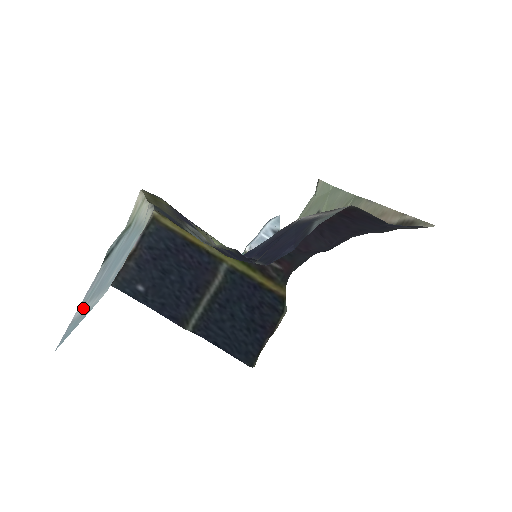
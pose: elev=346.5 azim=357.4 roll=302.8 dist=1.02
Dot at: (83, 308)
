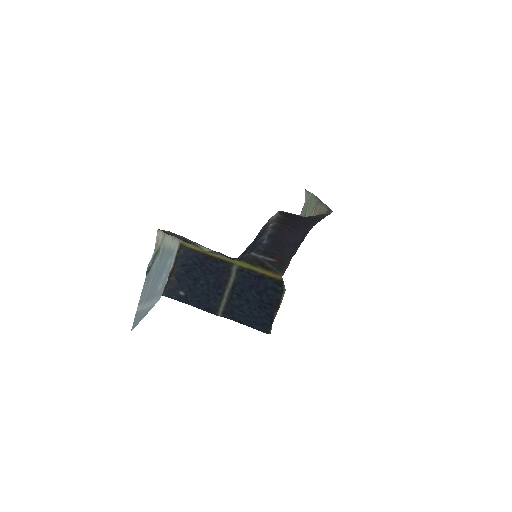
Dot at: (142, 306)
